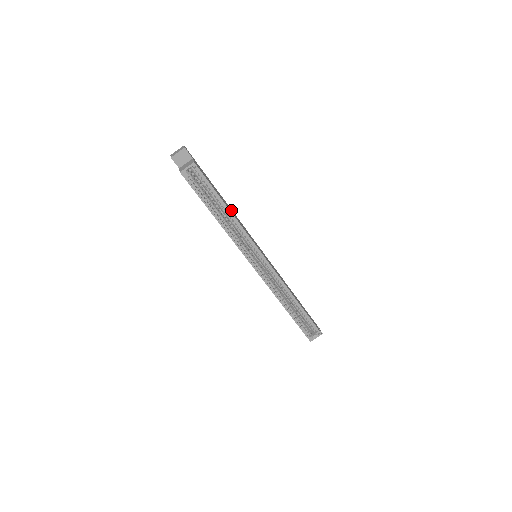
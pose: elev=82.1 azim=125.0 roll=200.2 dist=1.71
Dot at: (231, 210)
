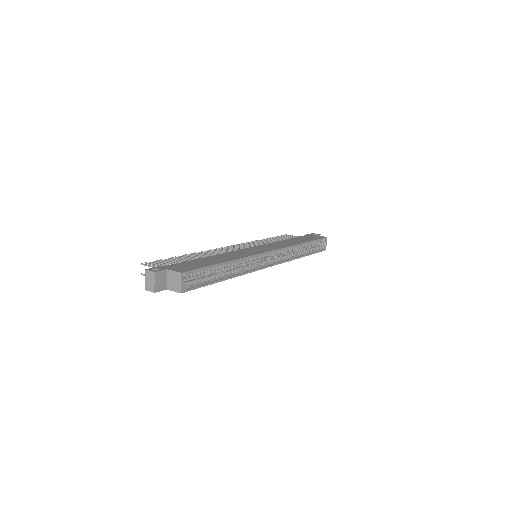
Dot at: (219, 257)
